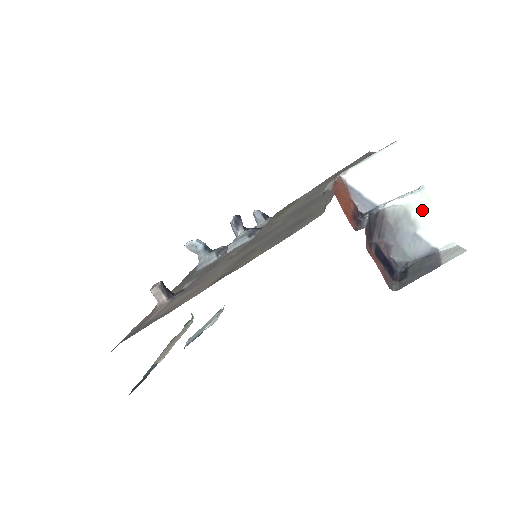
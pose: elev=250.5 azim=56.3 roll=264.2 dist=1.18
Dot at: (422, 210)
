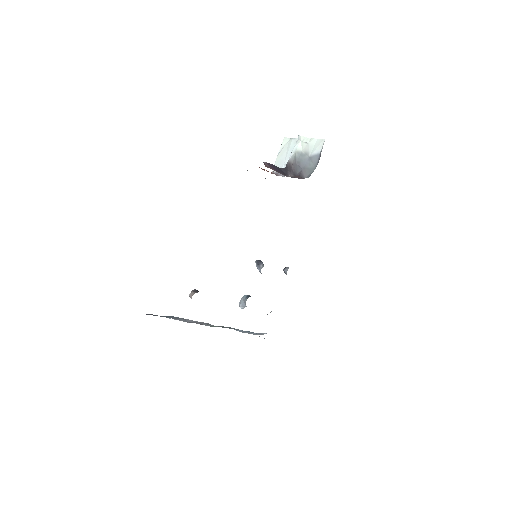
Dot at: (305, 145)
